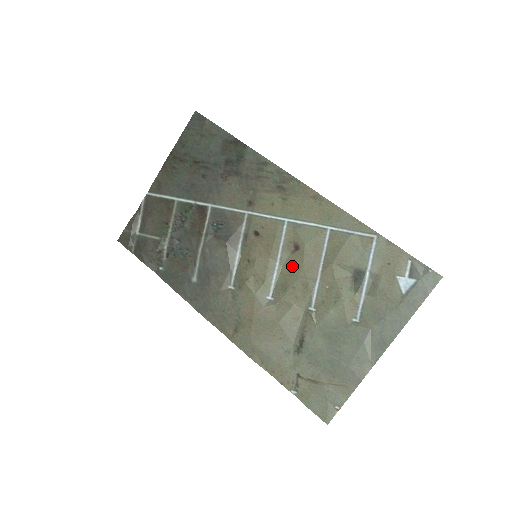
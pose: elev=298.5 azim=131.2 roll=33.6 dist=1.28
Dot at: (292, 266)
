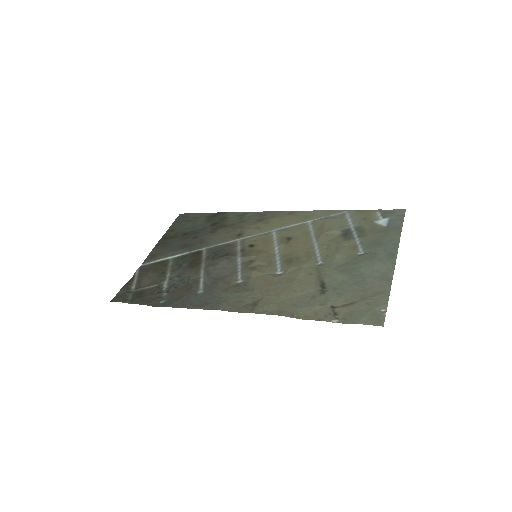
Dot at: (290, 249)
